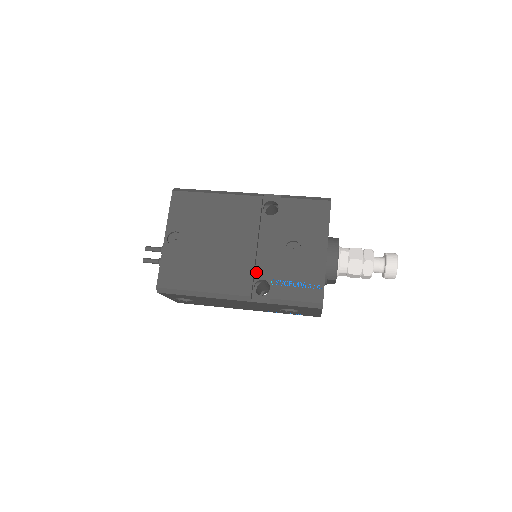
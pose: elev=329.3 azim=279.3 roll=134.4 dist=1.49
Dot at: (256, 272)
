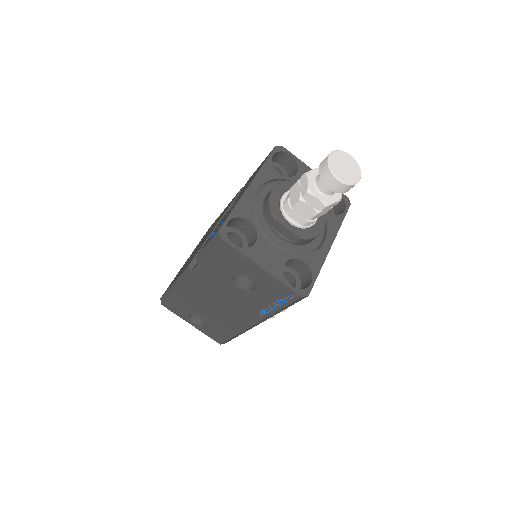
Dot at: occluded
